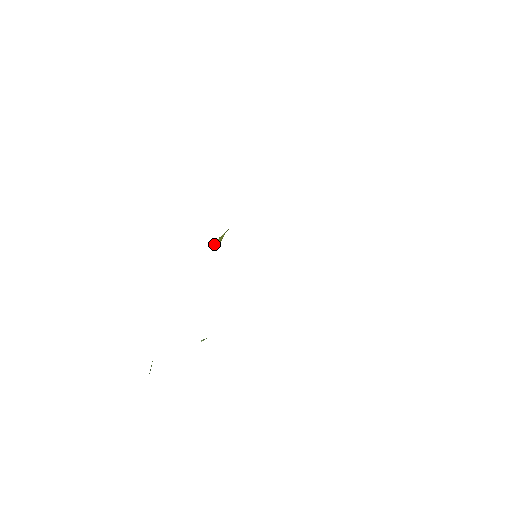
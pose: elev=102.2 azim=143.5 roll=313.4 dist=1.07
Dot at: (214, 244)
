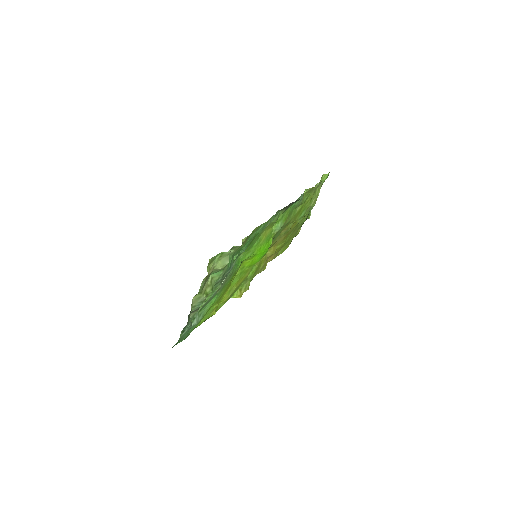
Dot at: (235, 292)
